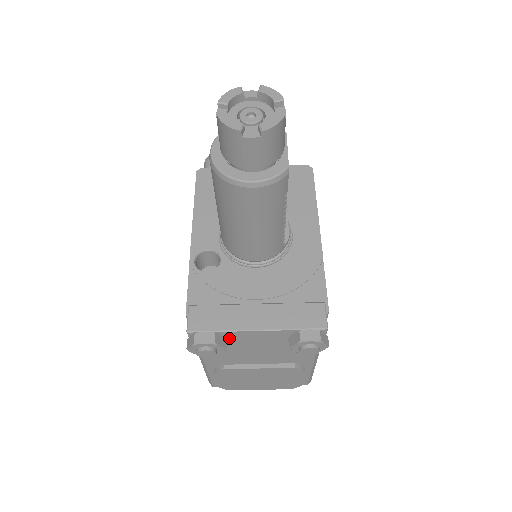
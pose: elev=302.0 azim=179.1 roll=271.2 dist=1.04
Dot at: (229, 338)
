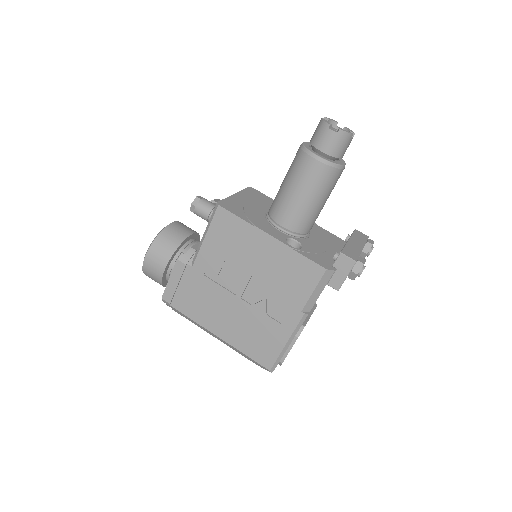
Dot at: occluded
